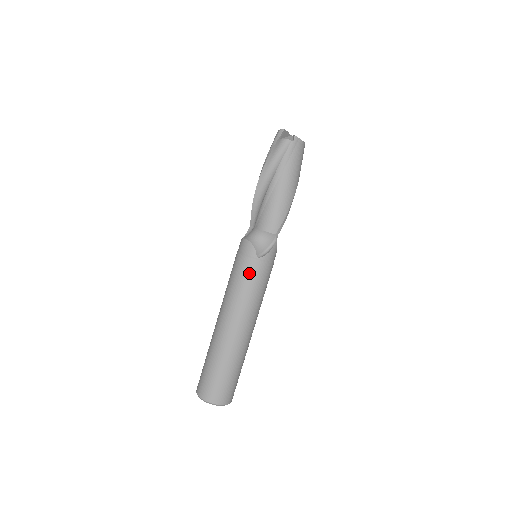
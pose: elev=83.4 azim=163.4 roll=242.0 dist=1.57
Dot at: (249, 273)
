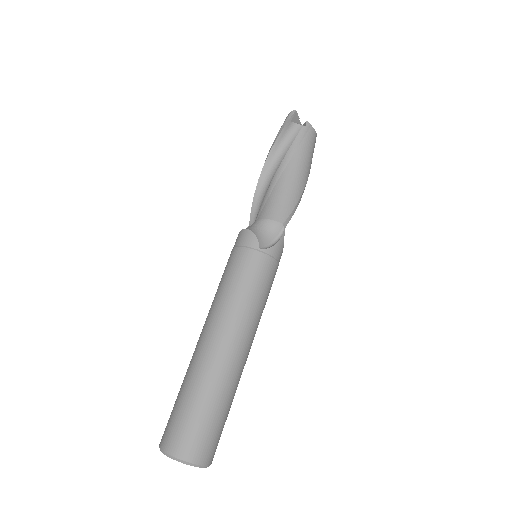
Dot at: (248, 268)
